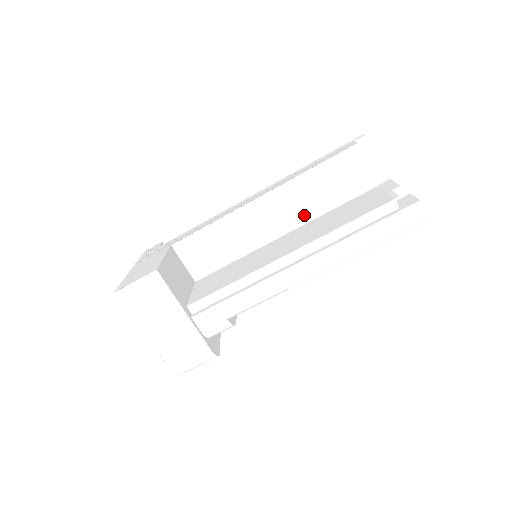
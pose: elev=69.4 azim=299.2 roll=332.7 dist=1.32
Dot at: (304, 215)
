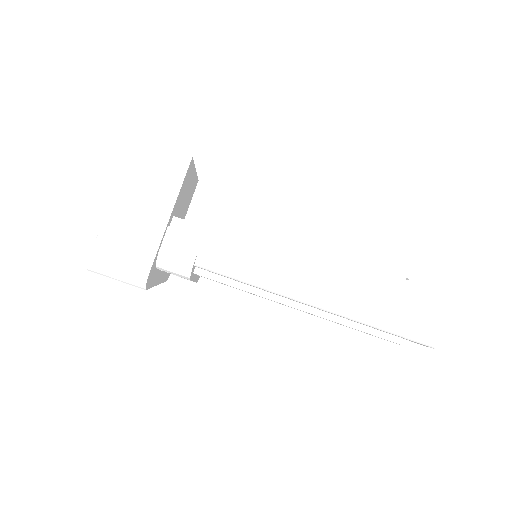
Dot at: (323, 267)
